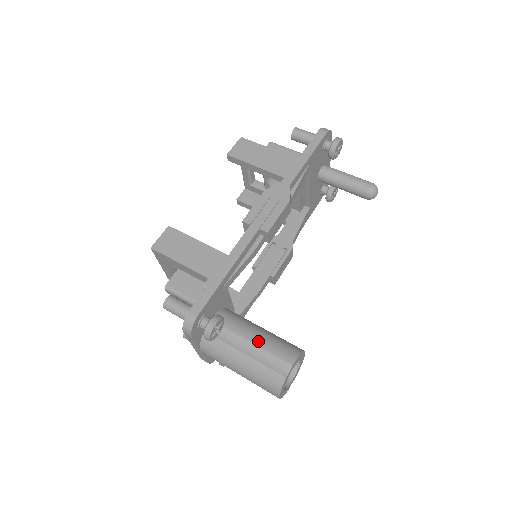
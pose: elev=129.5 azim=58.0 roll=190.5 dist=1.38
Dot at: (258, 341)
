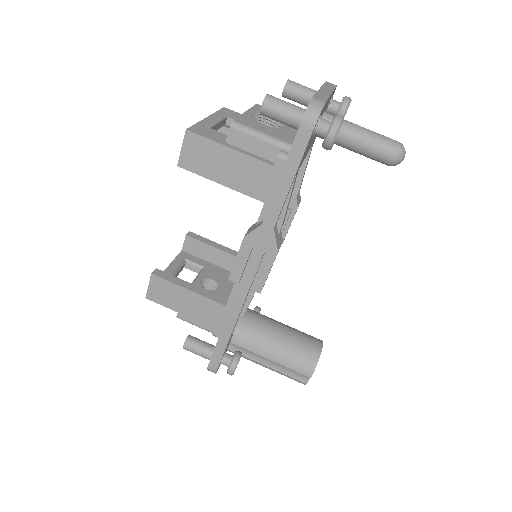
Dot at: (277, 359)
